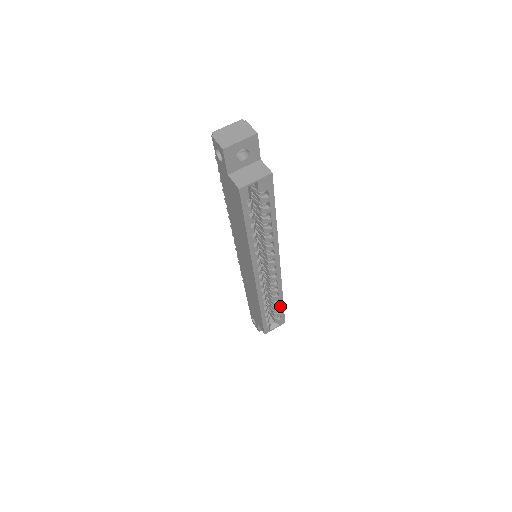
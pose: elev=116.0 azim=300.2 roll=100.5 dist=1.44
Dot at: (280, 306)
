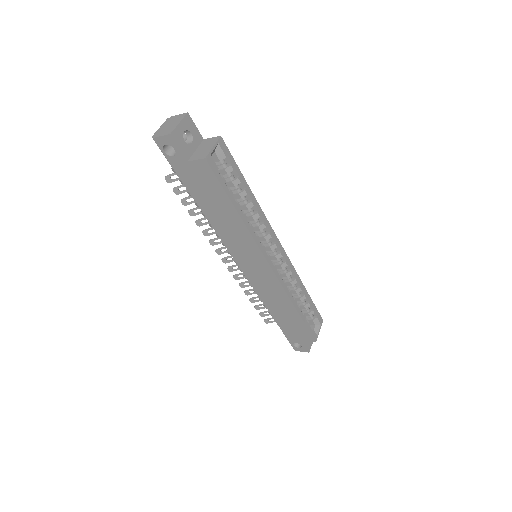
Dot at: (308, 299)
